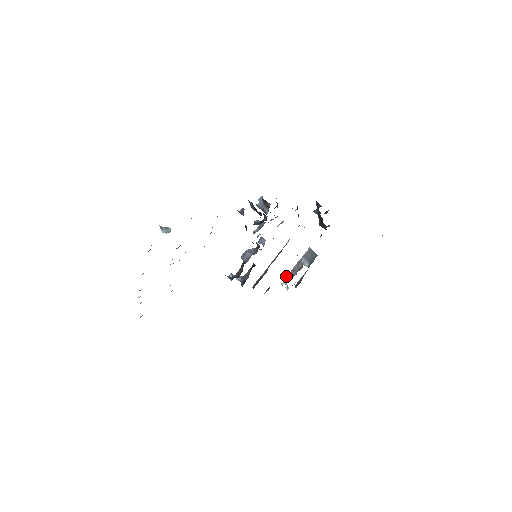
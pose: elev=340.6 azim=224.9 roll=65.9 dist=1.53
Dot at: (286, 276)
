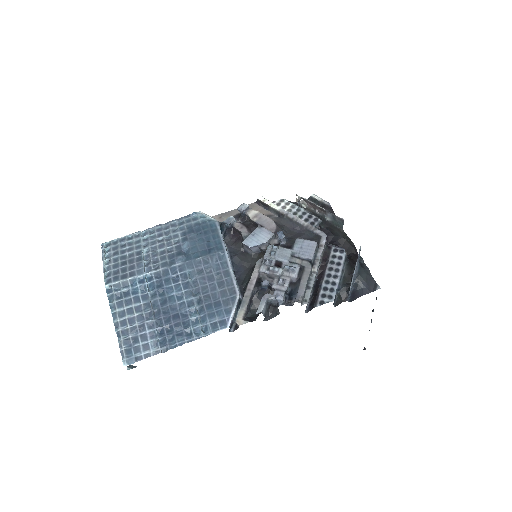
Dot at: (305, 198)
